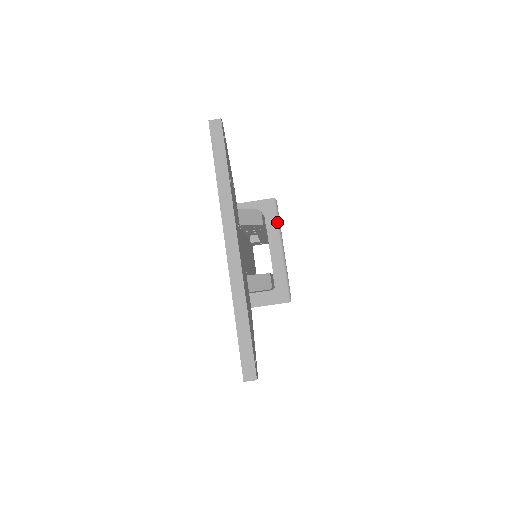
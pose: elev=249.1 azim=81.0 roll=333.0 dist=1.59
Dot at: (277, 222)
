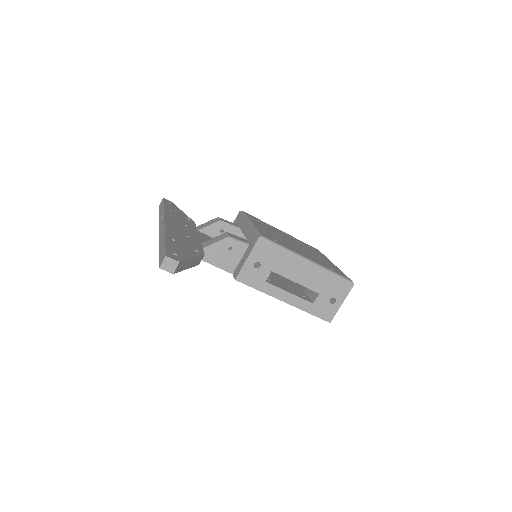
Dot at: (243, 217)
